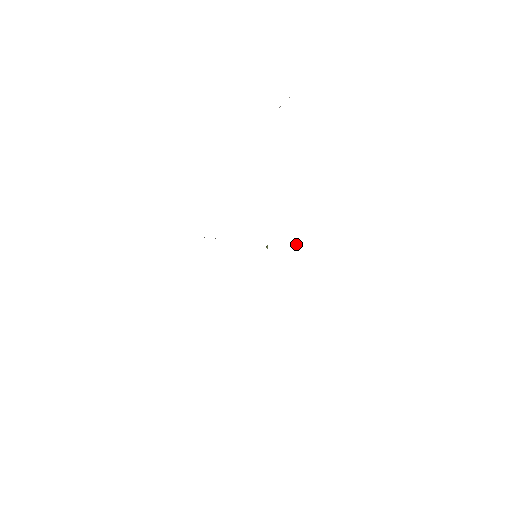
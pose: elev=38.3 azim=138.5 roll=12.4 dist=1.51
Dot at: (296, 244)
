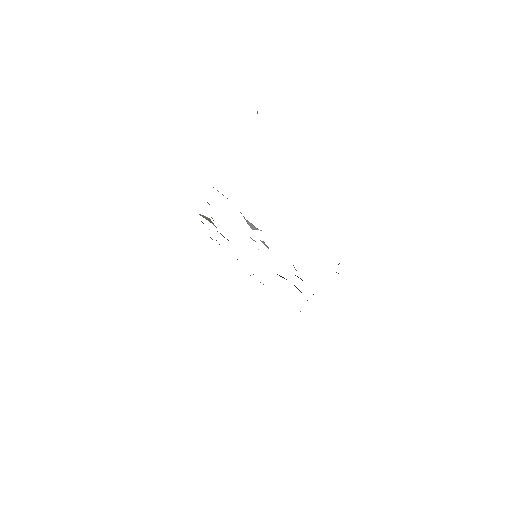
Dot at: occluded
